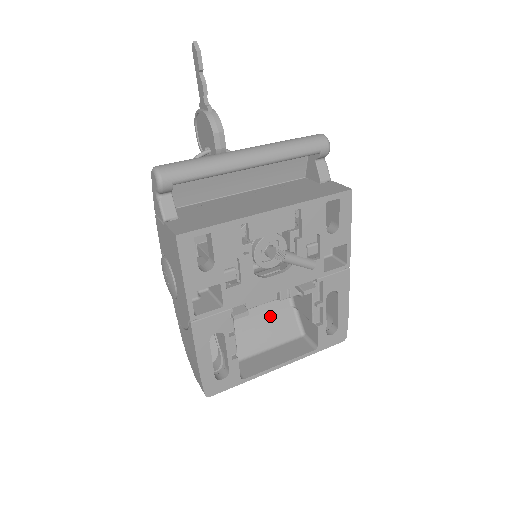
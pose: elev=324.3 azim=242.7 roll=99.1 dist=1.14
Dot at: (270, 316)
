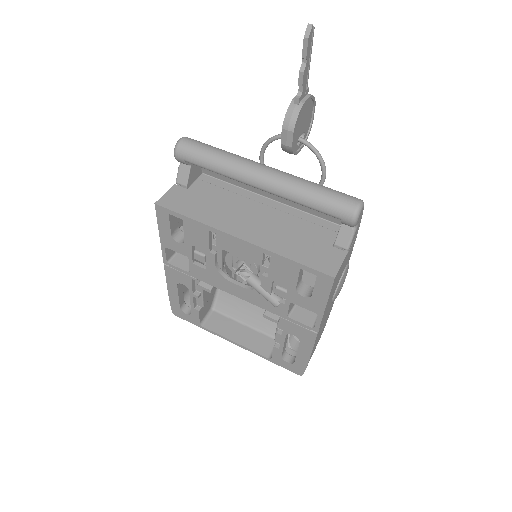
Dot at: occluded
